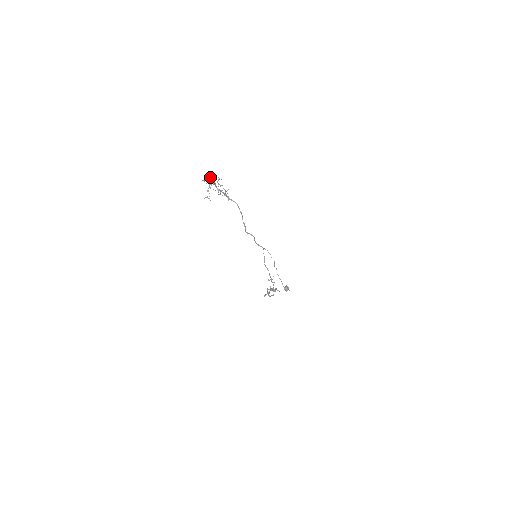
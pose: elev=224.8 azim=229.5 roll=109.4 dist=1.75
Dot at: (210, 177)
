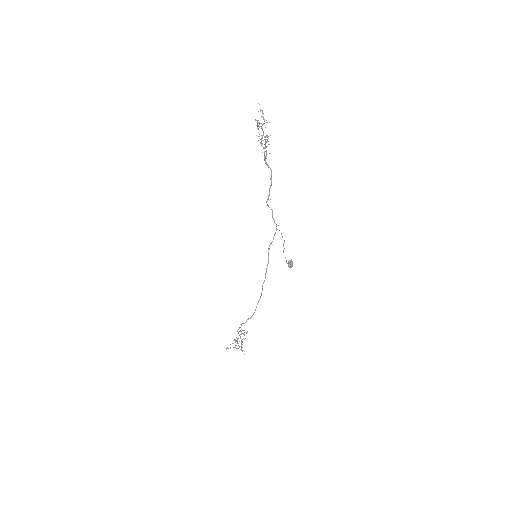
Dot at: (264, 120)
